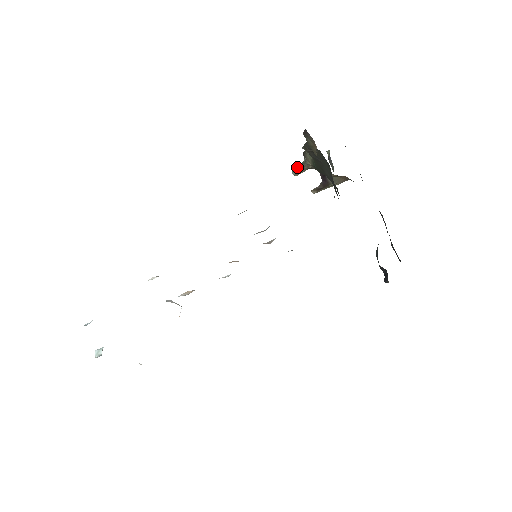
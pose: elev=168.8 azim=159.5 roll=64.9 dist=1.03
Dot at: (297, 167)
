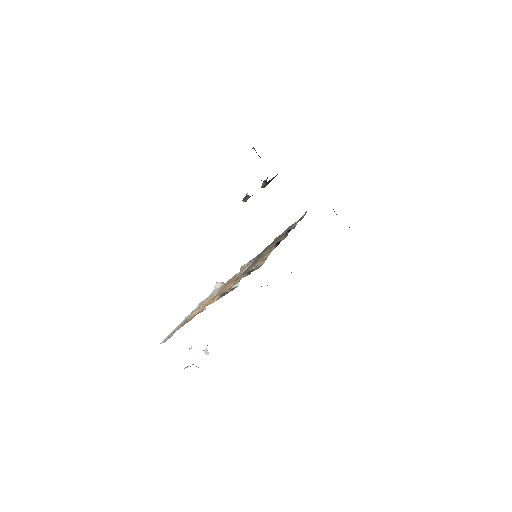
Dot at: (244, 200)
